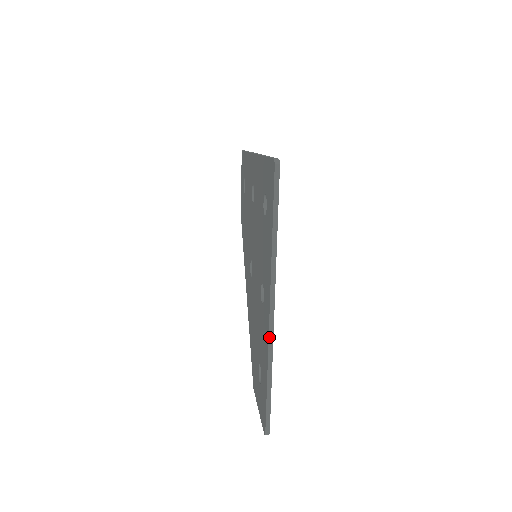
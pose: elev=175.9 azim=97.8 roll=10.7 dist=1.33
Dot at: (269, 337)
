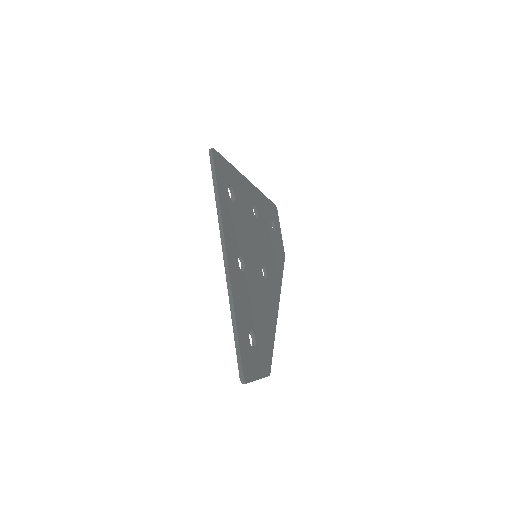
Dot at: (227, 283)
